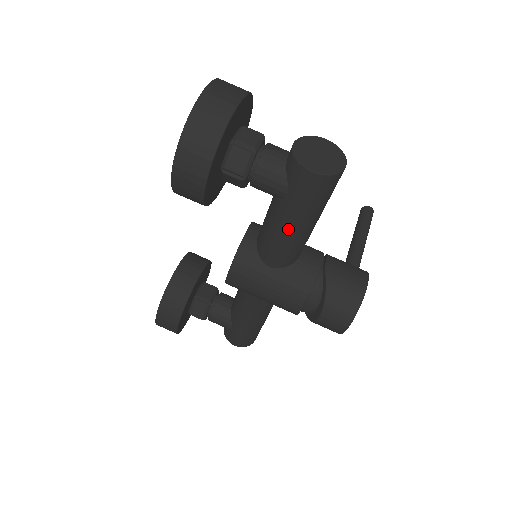
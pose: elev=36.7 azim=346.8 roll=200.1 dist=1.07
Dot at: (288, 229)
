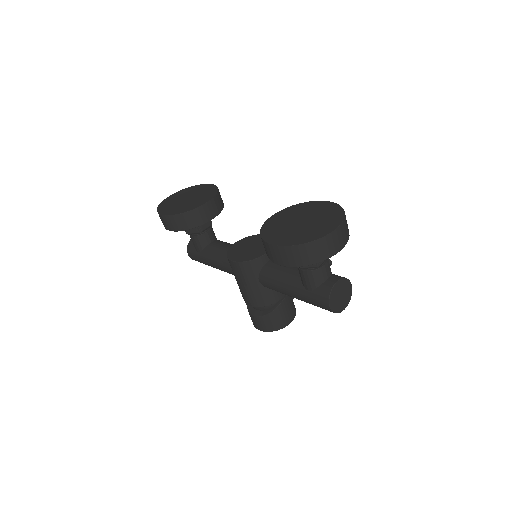
Dot at: (289, 292)
